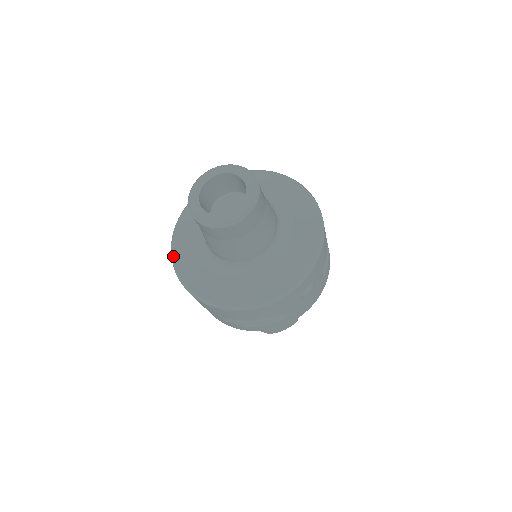
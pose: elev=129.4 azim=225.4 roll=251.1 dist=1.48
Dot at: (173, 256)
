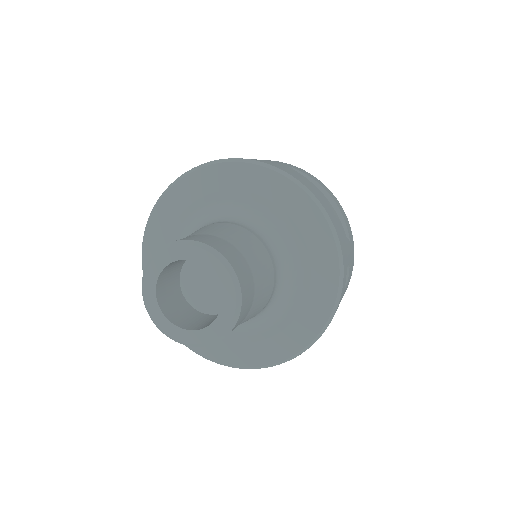
Dot at: occluded
